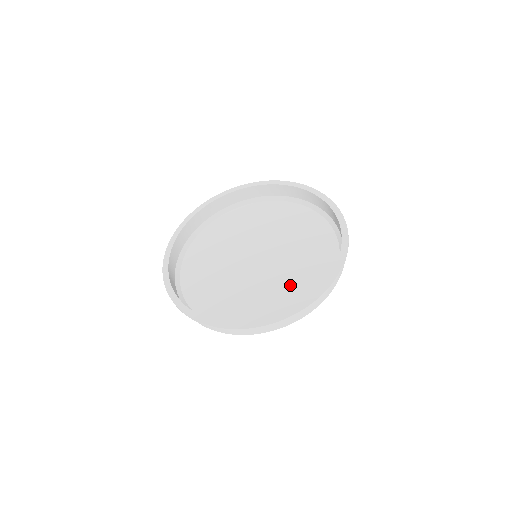
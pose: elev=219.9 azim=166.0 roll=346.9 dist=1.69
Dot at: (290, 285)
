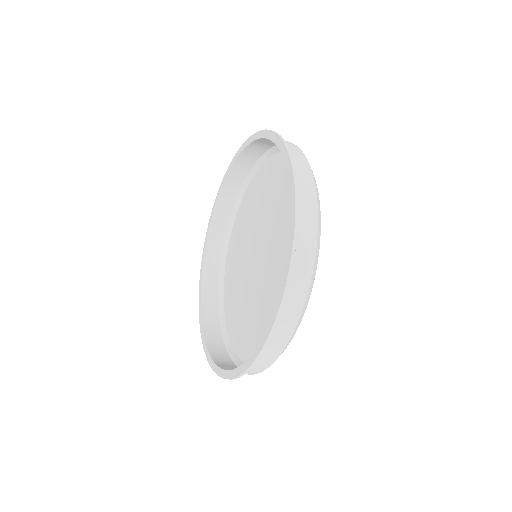
Dot at: (254, 322)
